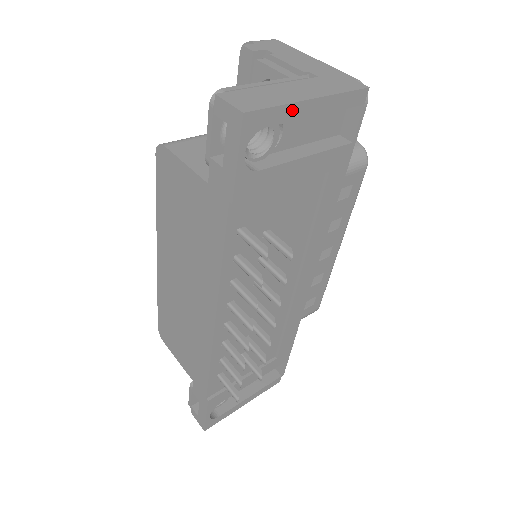
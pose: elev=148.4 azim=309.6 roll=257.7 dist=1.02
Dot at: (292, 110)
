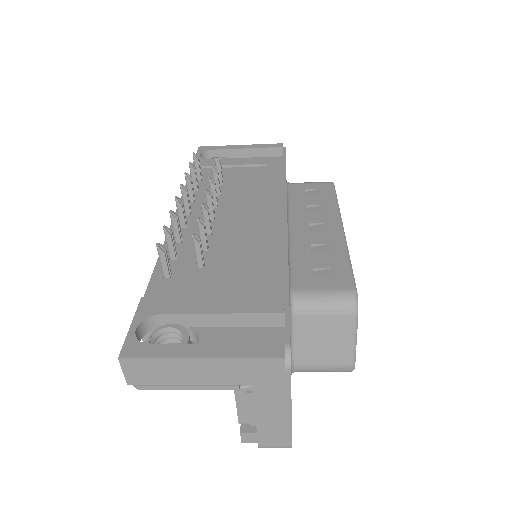
Dot at: (228, 147)
